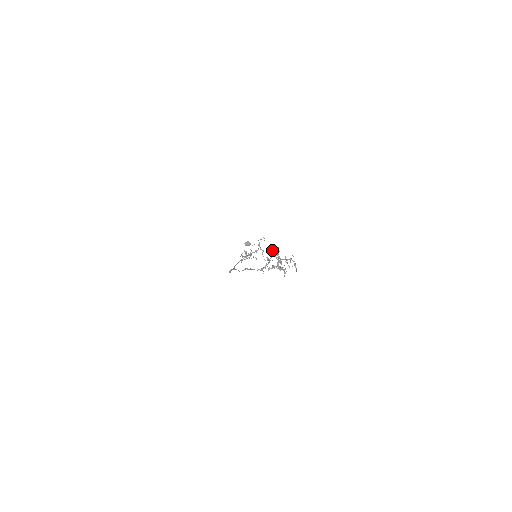
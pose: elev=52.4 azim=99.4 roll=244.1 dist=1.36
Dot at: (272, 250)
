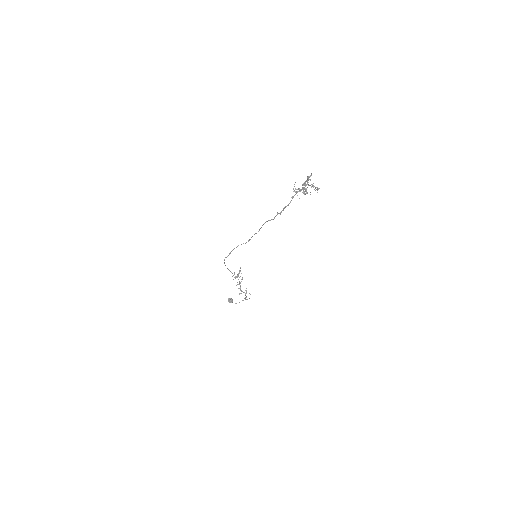
Dot at: (303, 185)
